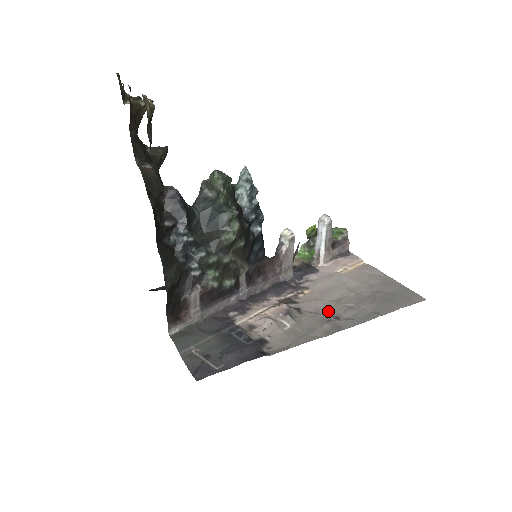
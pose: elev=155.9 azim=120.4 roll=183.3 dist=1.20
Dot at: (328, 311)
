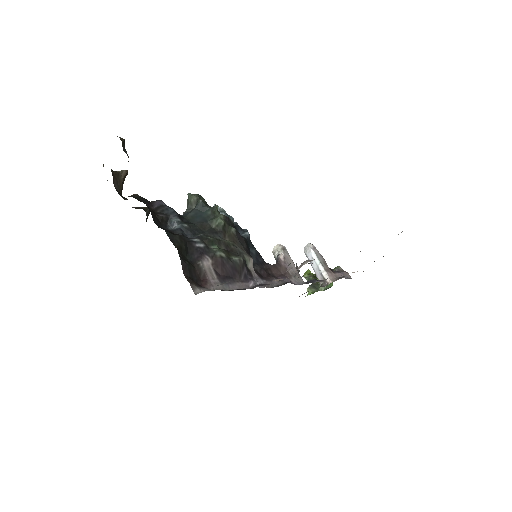
Dot at: occluded
